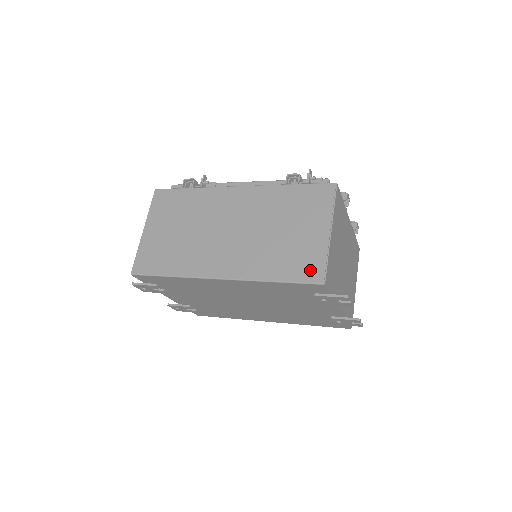
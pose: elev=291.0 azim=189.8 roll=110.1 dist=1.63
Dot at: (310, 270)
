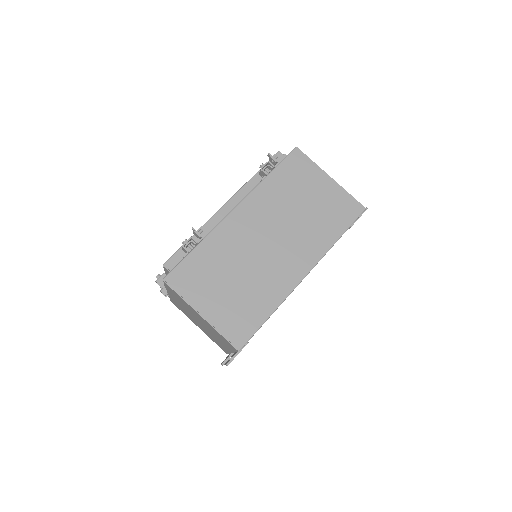
Dot at: (350, 209)
